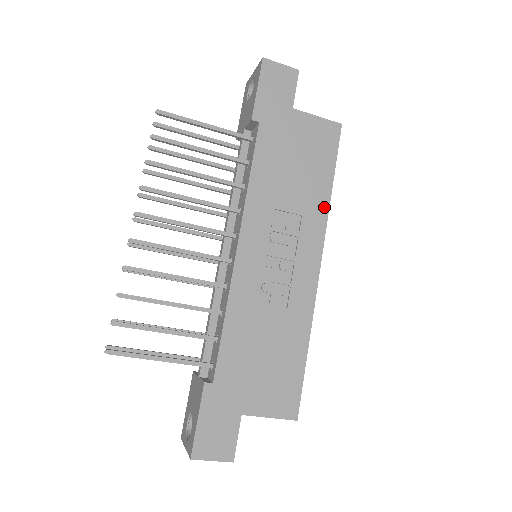
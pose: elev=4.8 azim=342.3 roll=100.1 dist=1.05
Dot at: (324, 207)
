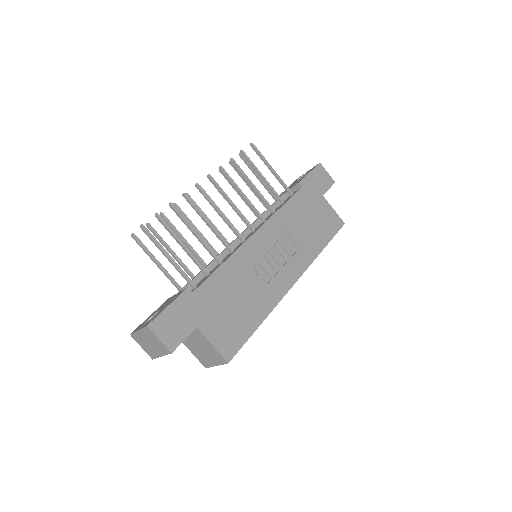
Dot at: (314, 255)
